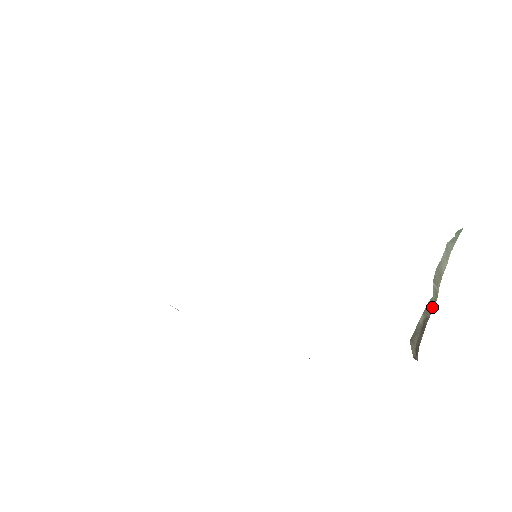
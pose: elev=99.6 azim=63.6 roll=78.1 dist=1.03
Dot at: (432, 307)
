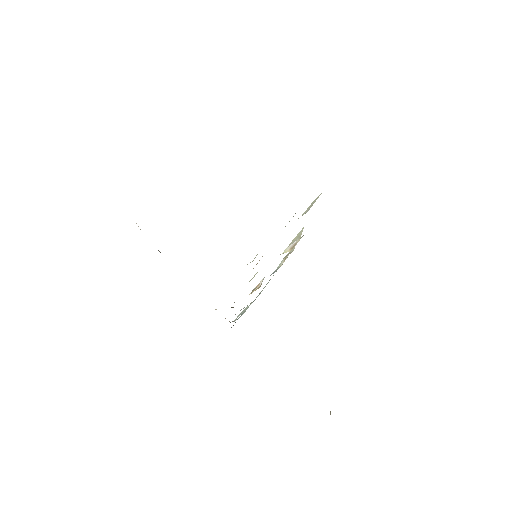
Dot at: occluded
